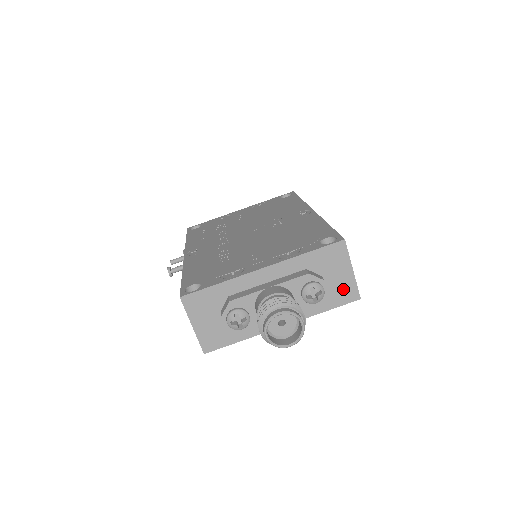
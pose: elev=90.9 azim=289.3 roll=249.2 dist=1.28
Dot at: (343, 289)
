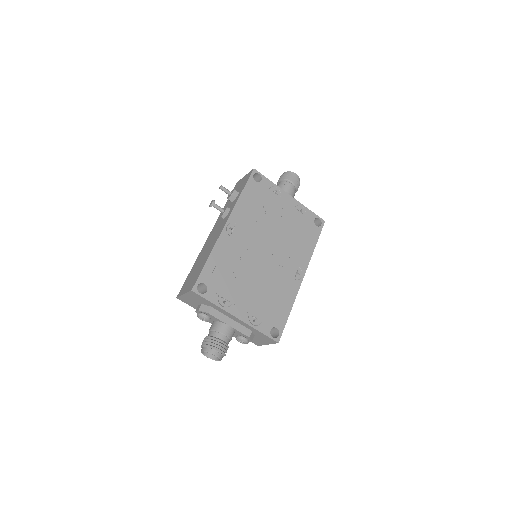
Dot at: (256, 341)
